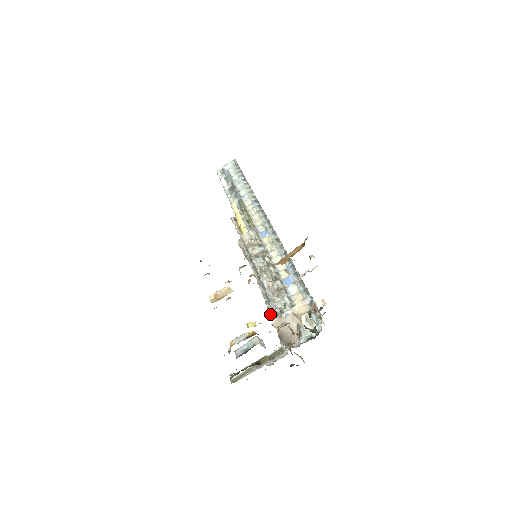
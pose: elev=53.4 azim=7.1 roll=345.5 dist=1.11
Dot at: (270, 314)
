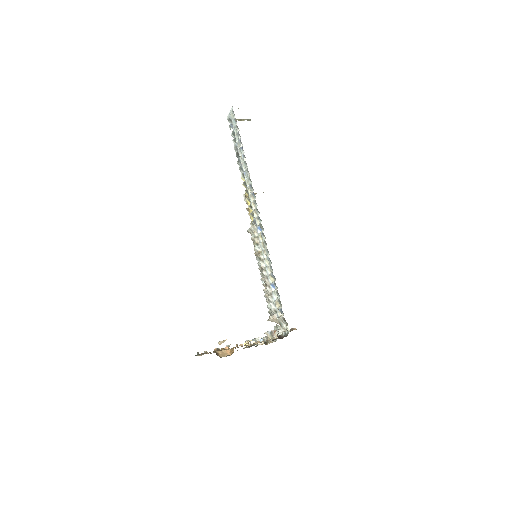
Dot at: occluded
